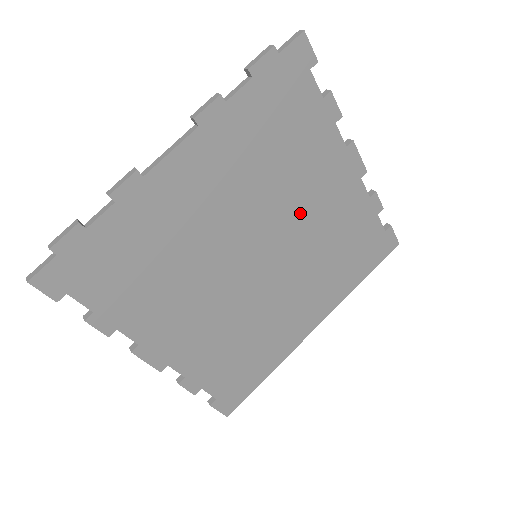
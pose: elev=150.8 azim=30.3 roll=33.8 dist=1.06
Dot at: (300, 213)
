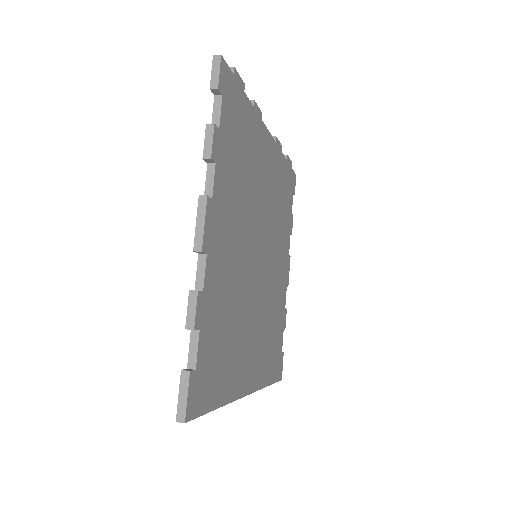
Dot at: (274, 261)
